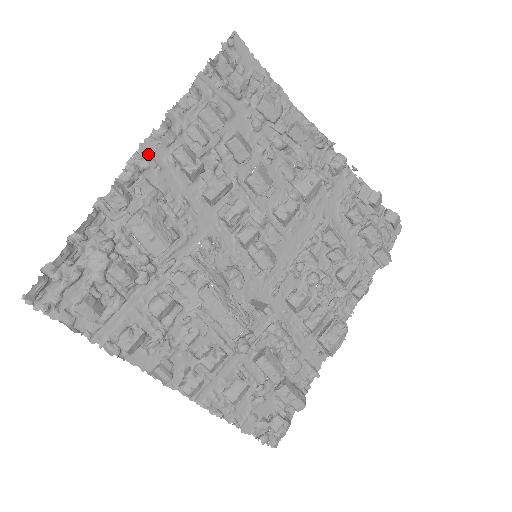
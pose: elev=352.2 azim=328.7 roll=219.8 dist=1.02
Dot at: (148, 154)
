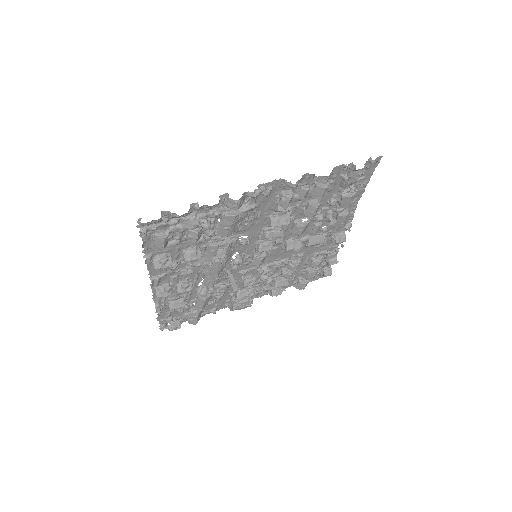
Dot at: (272, 186)
